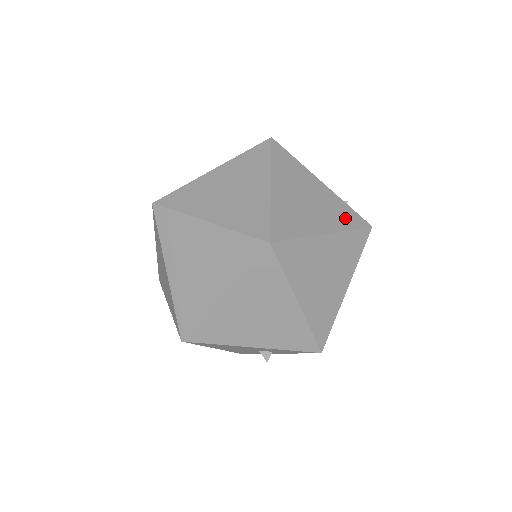
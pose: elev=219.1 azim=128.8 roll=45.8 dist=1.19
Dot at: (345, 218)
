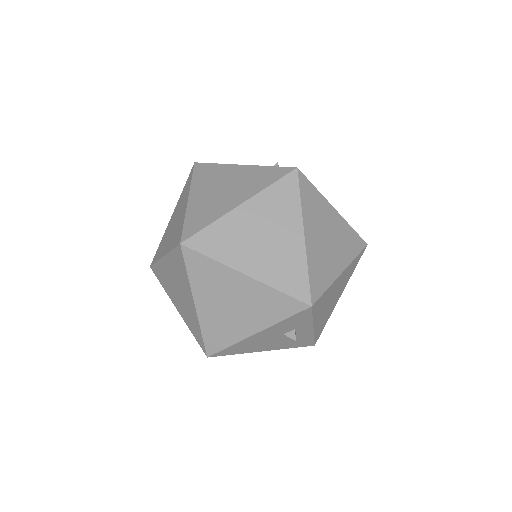
Dot at: (264, 179)
